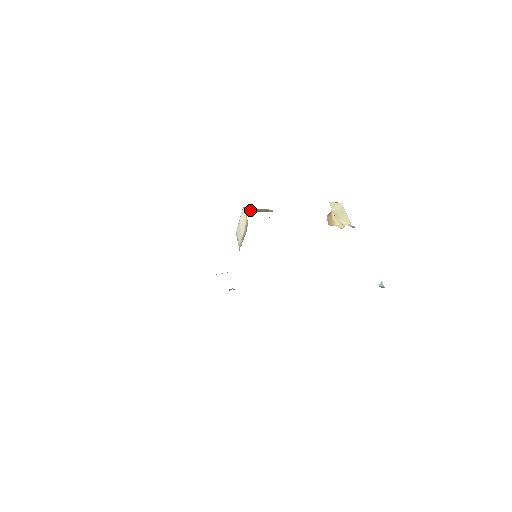
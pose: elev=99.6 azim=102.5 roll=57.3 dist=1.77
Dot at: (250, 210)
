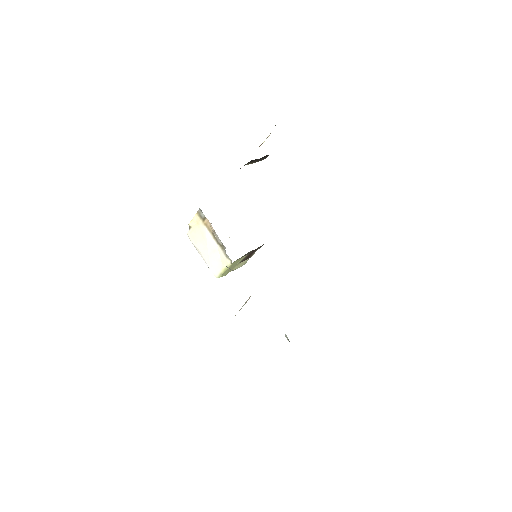
Dot at: occluded
